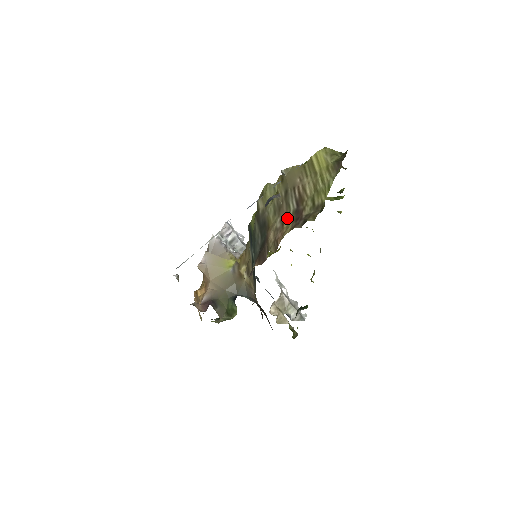
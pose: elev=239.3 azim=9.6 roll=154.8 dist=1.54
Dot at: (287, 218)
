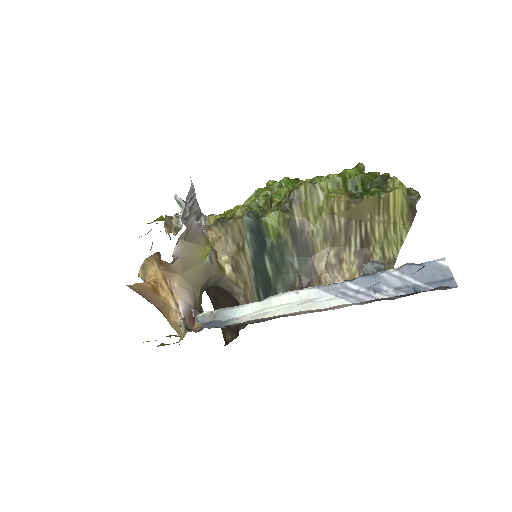
Dot at: (347, 257)
